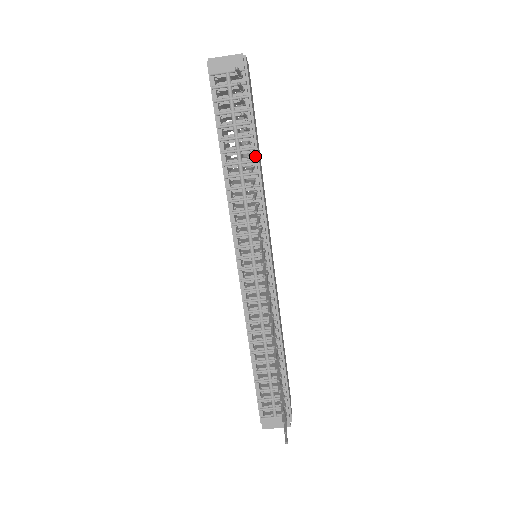
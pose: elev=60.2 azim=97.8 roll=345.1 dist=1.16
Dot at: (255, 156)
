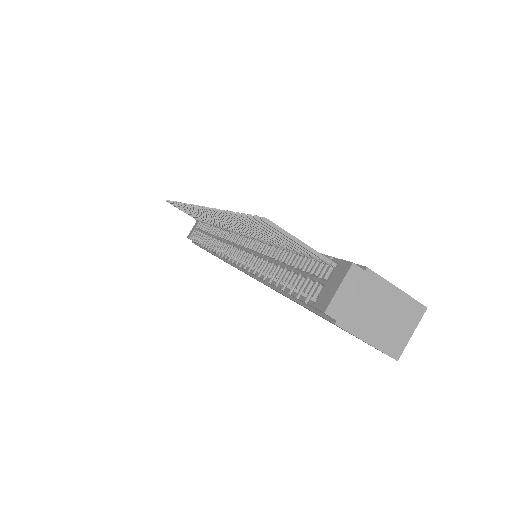
Dot at: occluded
